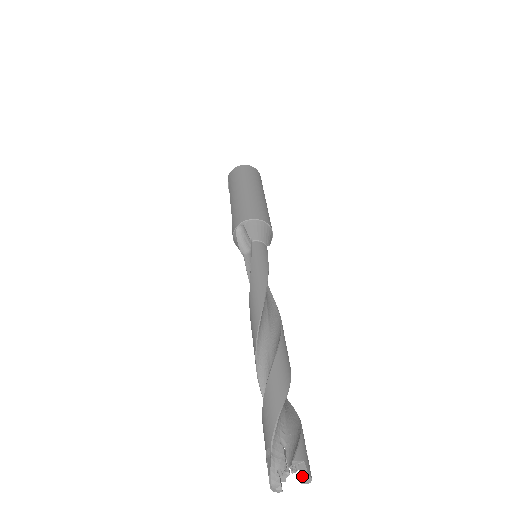
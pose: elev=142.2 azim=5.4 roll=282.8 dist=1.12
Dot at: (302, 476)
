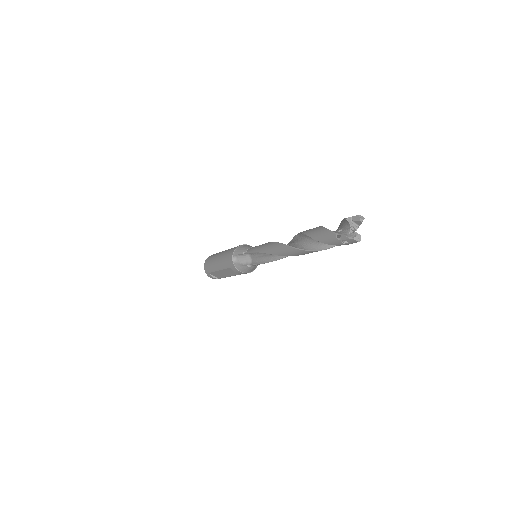
Dot at: (357, 219)
